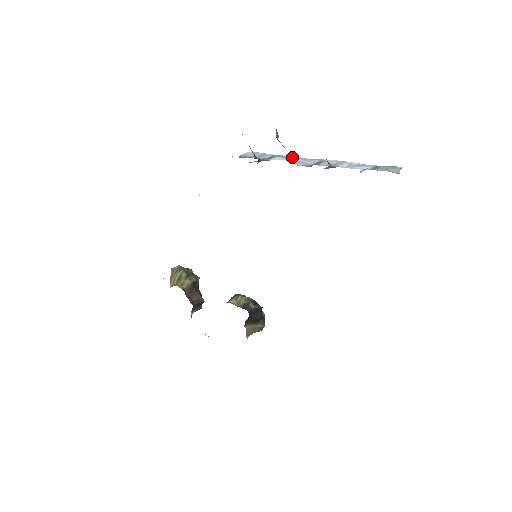
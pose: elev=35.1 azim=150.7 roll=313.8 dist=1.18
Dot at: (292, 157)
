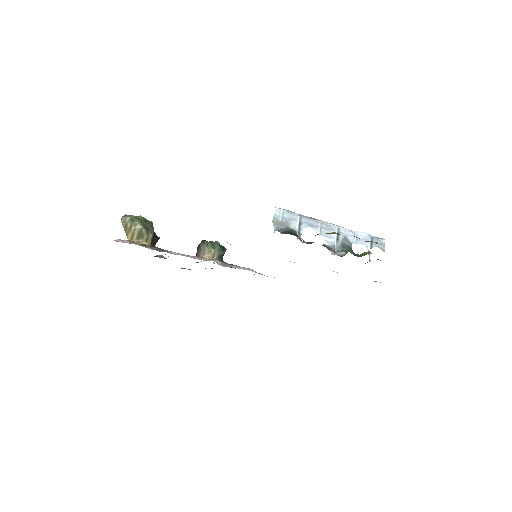
Dot at: (316, 223)
